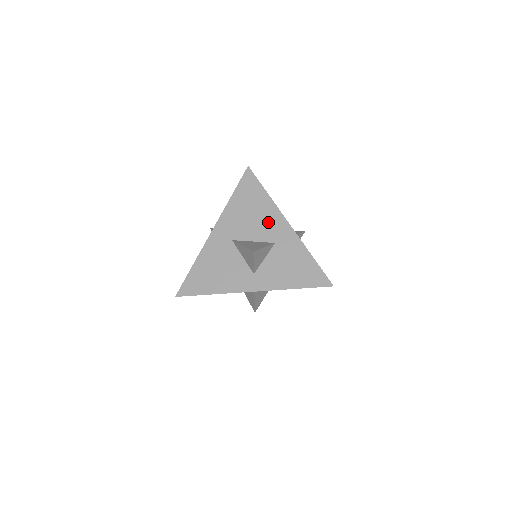
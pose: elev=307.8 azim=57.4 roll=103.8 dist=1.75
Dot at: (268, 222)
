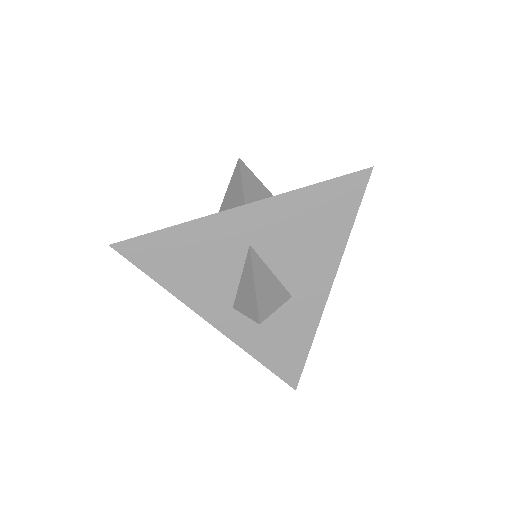
Dot at: occluded
